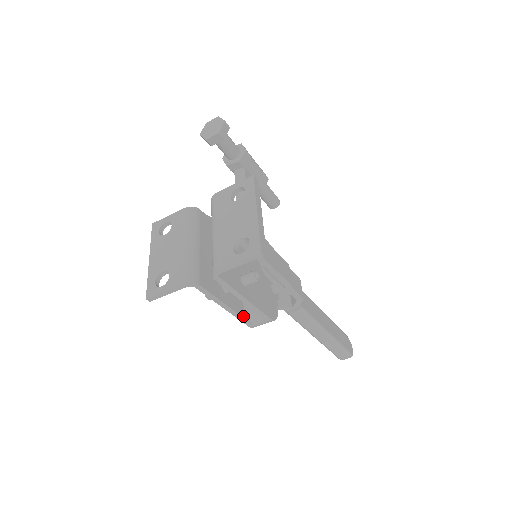
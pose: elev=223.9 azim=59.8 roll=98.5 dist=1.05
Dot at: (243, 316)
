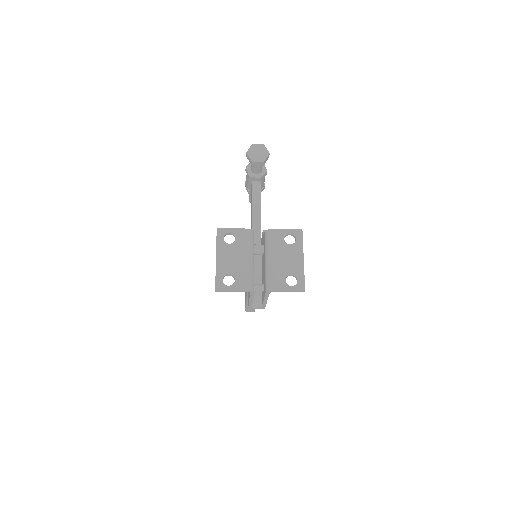
Dot at: (252, 304)
